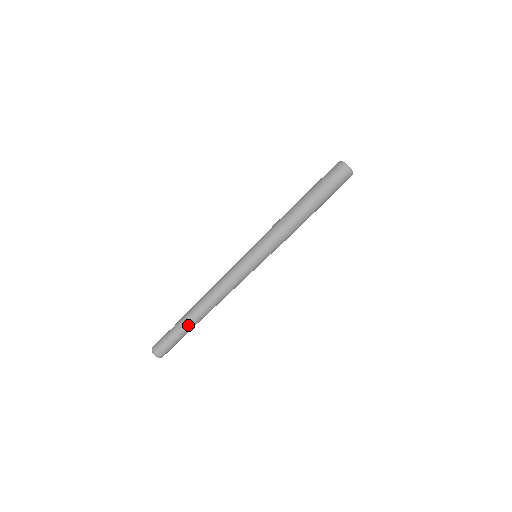
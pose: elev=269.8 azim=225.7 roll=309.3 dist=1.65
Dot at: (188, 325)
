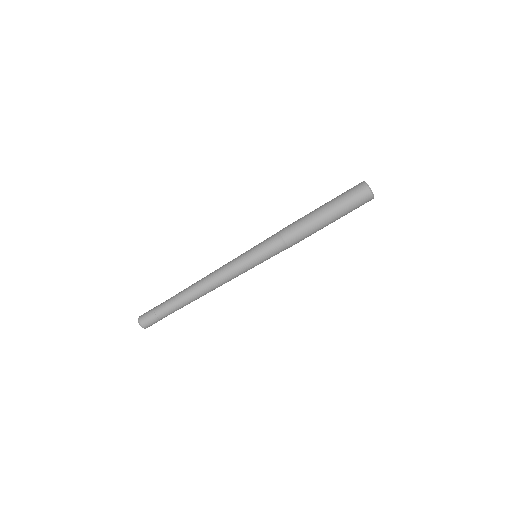
Dot at: occluded
